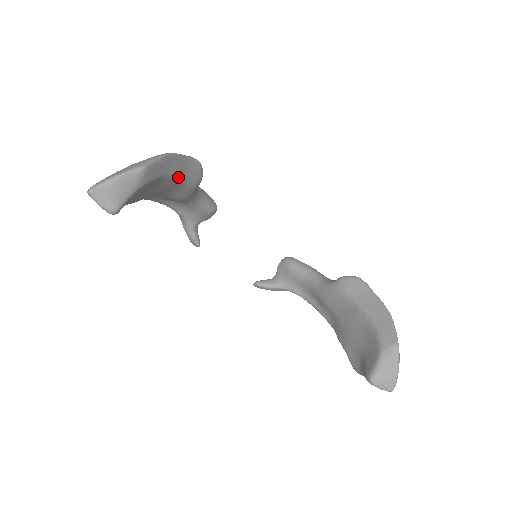
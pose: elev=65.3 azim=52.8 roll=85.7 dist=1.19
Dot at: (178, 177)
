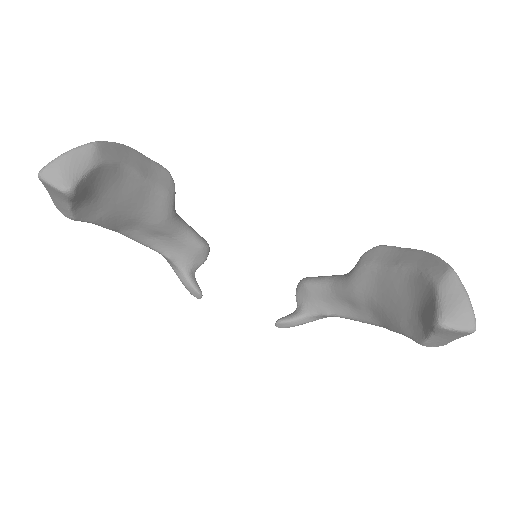
Dot at: (143, 175)
